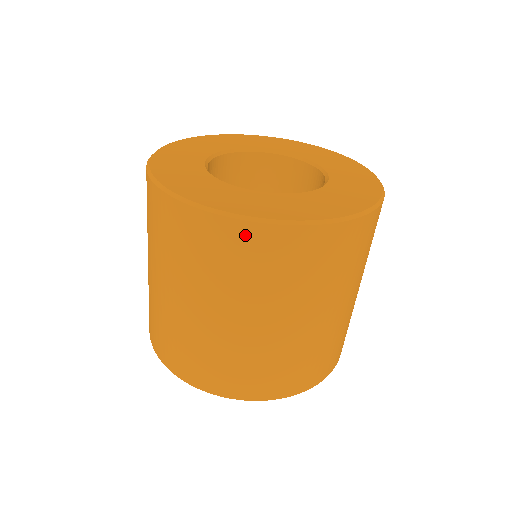
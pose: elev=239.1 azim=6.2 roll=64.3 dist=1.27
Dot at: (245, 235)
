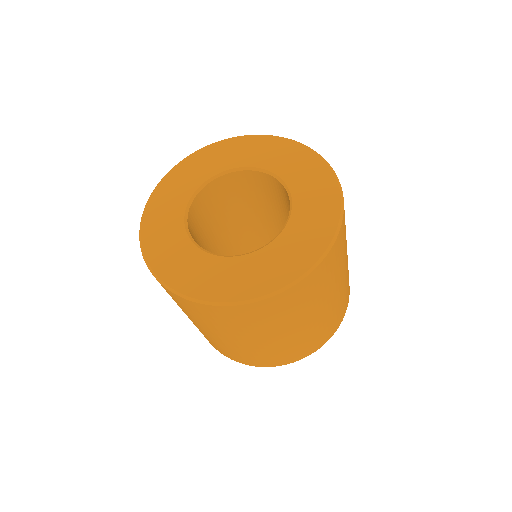
Dot at: (181, 300)
